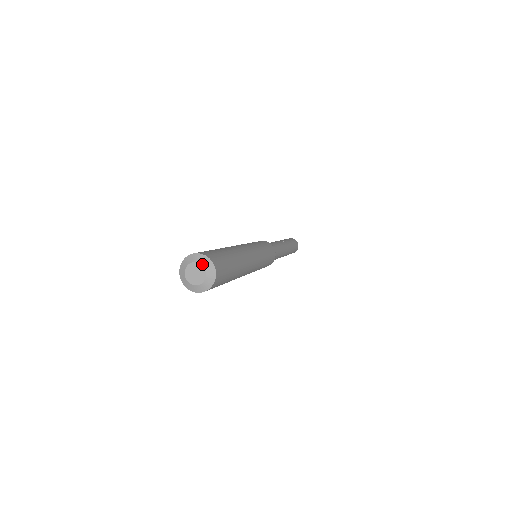
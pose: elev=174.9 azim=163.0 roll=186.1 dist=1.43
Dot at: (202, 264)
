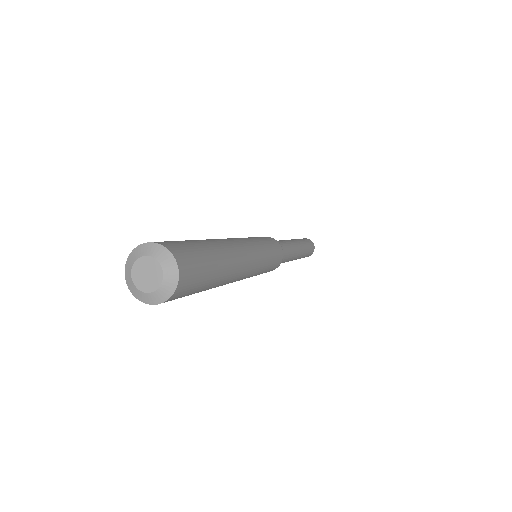
Dot at: (164, 276)
